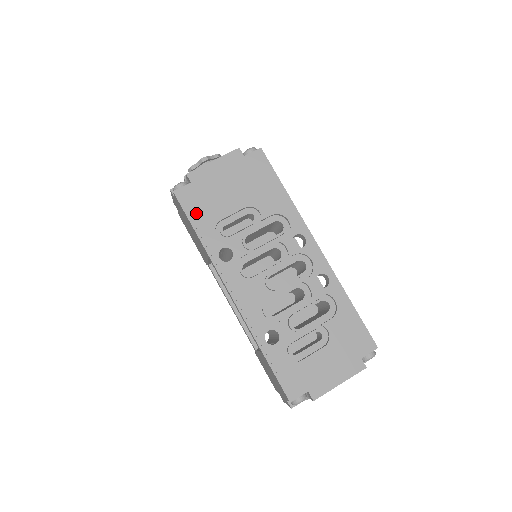
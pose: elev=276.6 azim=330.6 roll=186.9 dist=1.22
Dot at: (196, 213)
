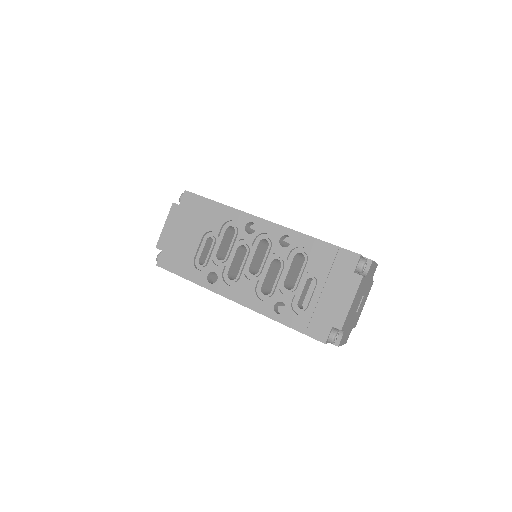
Dot at: (177, 267)
